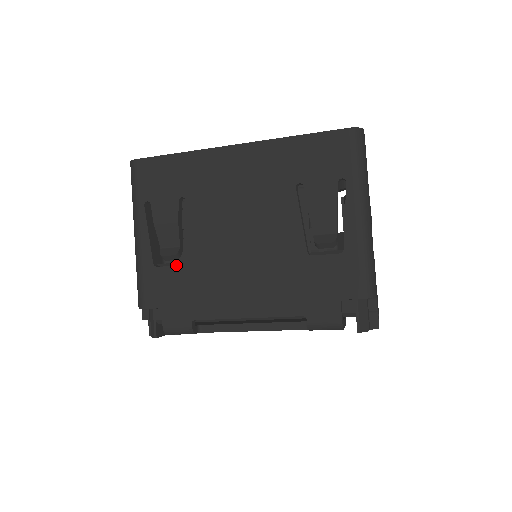
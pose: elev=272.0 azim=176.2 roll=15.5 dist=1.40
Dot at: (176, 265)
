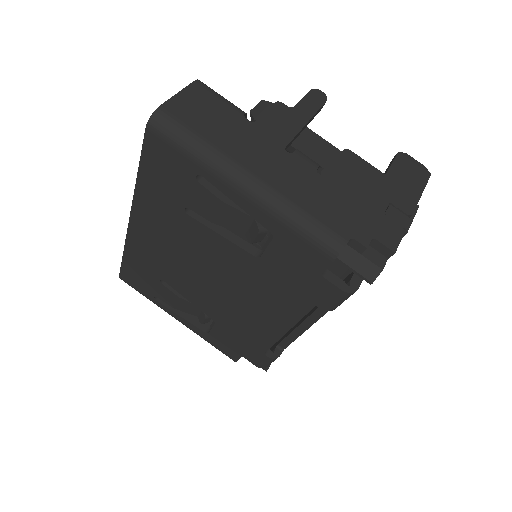
Dot at: occluded
